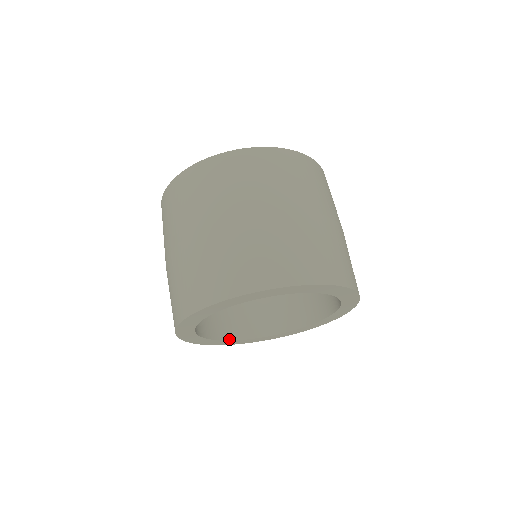
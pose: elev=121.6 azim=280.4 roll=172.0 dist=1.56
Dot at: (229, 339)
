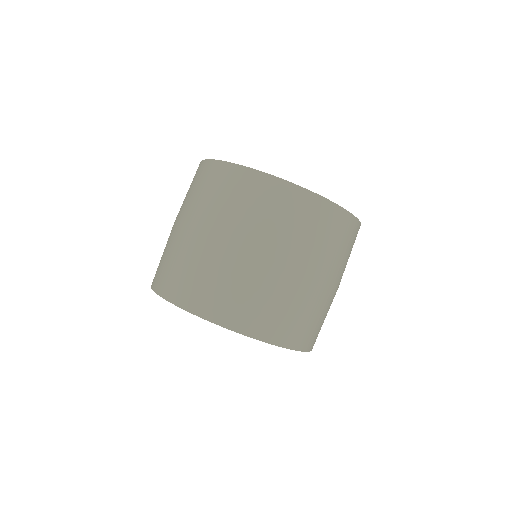
Dot at: occluded
